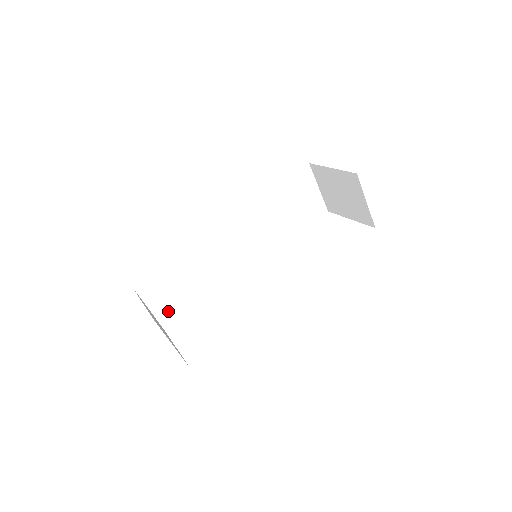
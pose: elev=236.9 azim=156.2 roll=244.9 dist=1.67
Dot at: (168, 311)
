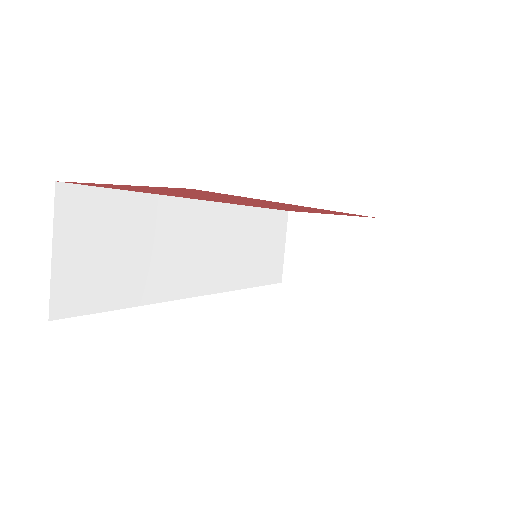
Dot at: (77, 283)
